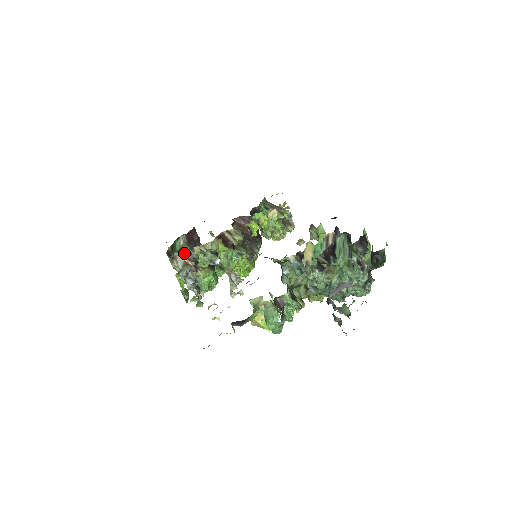
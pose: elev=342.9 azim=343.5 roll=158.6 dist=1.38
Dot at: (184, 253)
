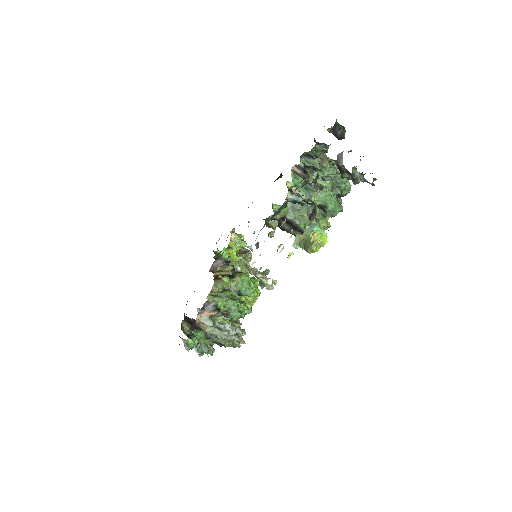
Dot at: (202, 311)
